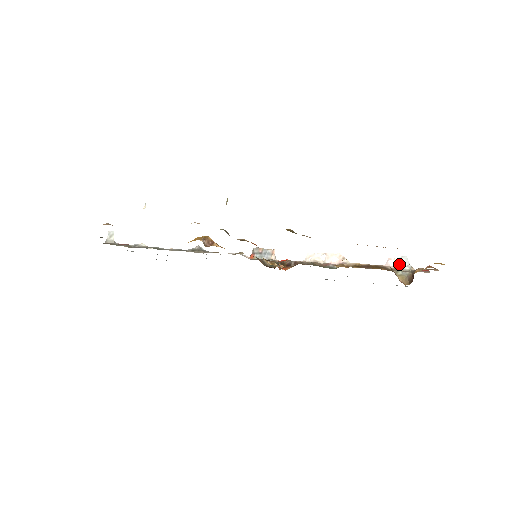
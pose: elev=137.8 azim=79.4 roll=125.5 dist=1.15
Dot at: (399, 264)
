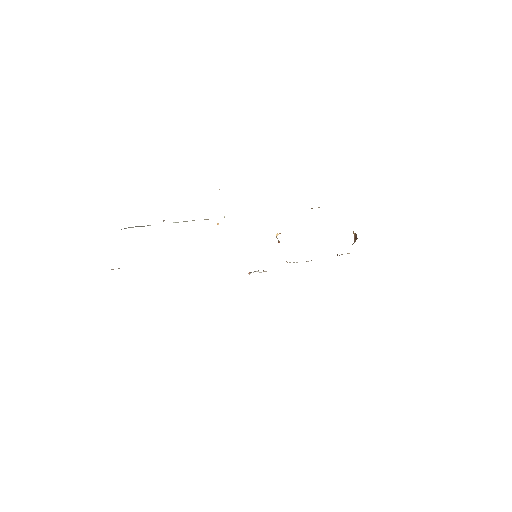
Dot at: occluded
